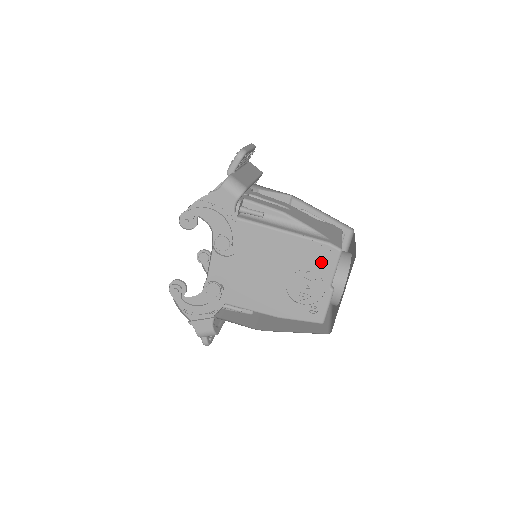
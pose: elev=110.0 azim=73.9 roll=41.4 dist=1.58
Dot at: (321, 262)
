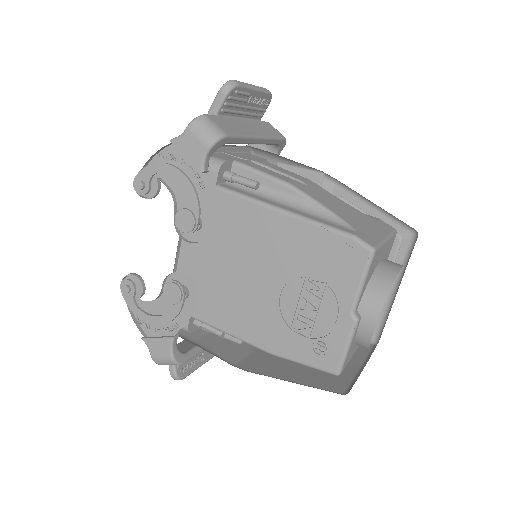
Dot at: (338, 268)
